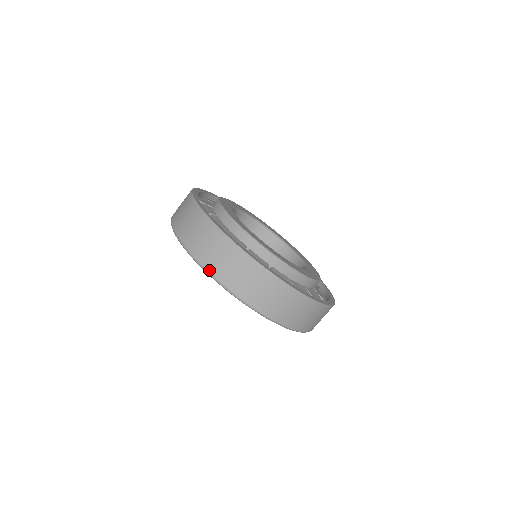
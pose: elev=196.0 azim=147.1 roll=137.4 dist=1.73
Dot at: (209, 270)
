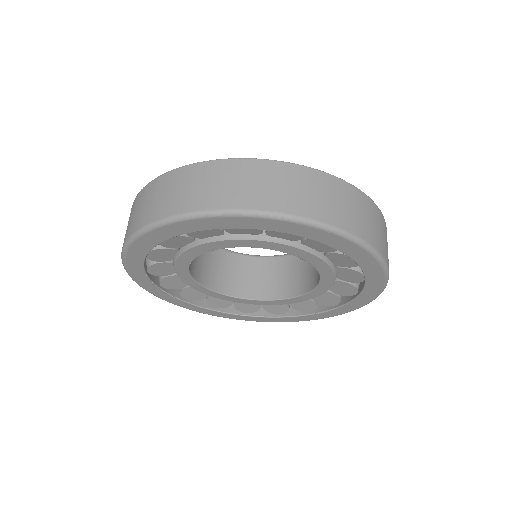
Dot at: (124, 244)
